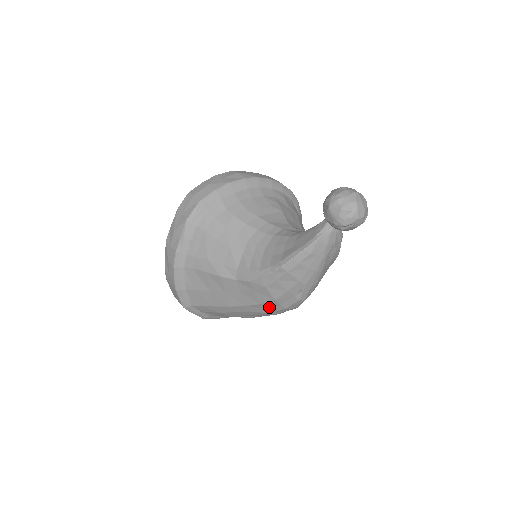
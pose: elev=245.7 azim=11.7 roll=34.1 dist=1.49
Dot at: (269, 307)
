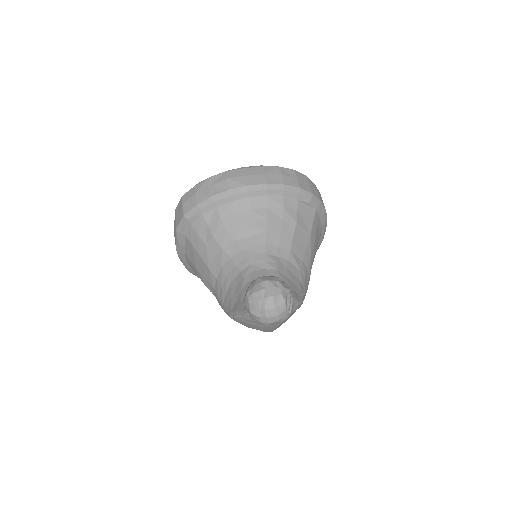
Dot at: occluded
